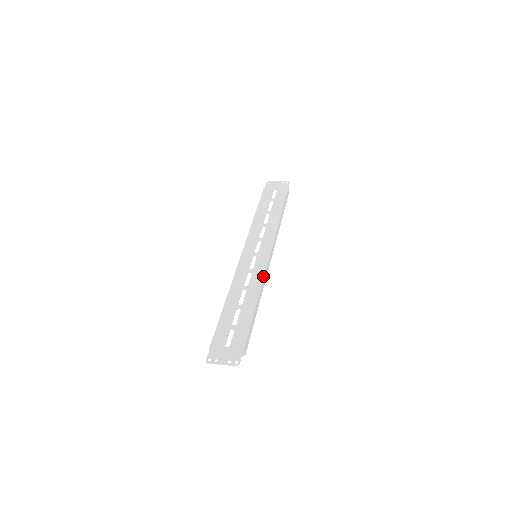
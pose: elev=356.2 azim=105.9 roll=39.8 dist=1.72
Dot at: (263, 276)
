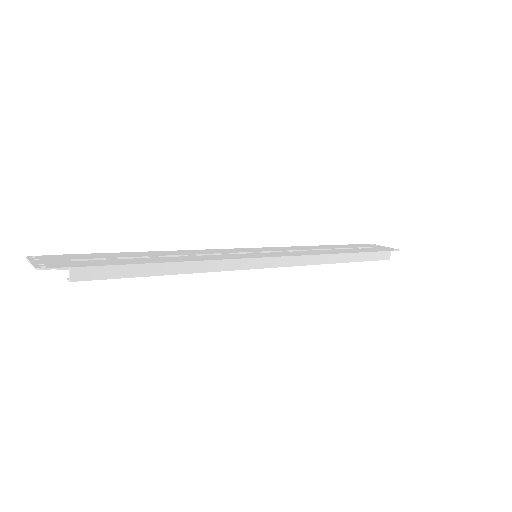
Dot at: (228, 258)
